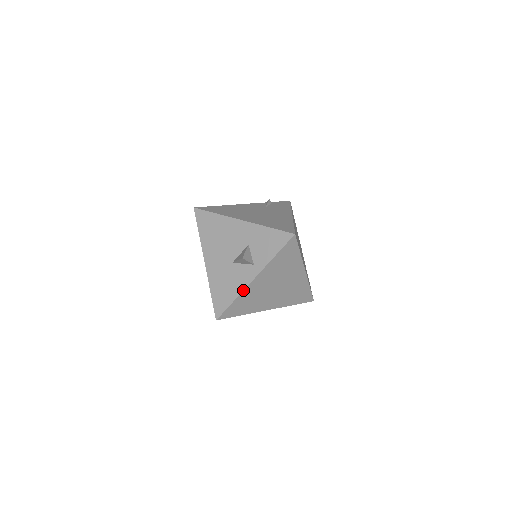
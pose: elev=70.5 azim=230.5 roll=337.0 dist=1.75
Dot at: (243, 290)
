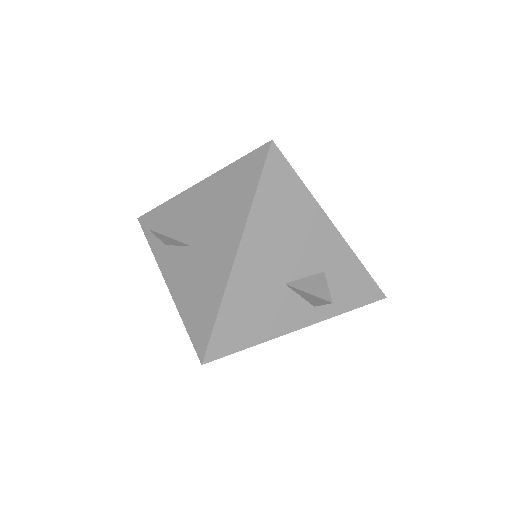
Dot at: (277, 337)
